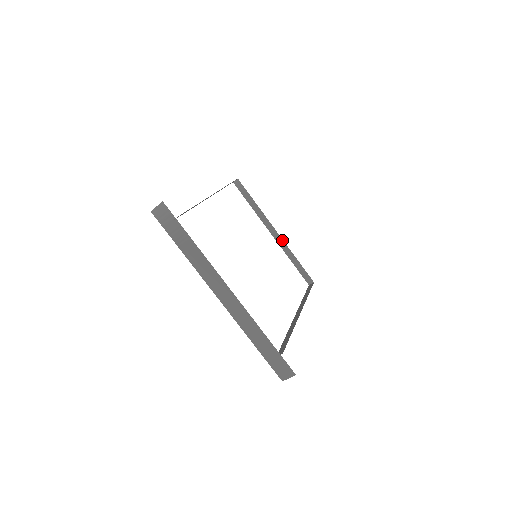
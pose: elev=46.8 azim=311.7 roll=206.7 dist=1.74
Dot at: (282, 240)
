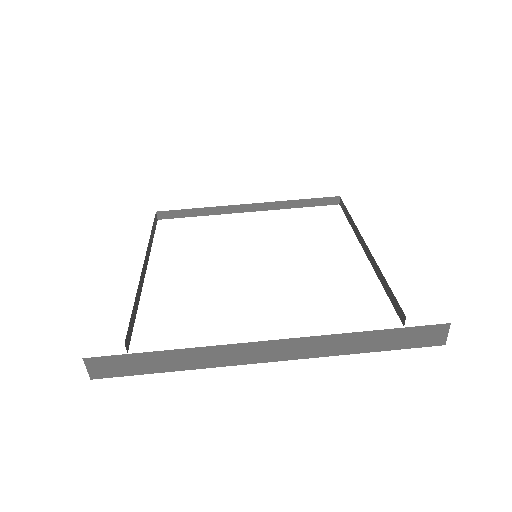
Dot at: (371, 254)
